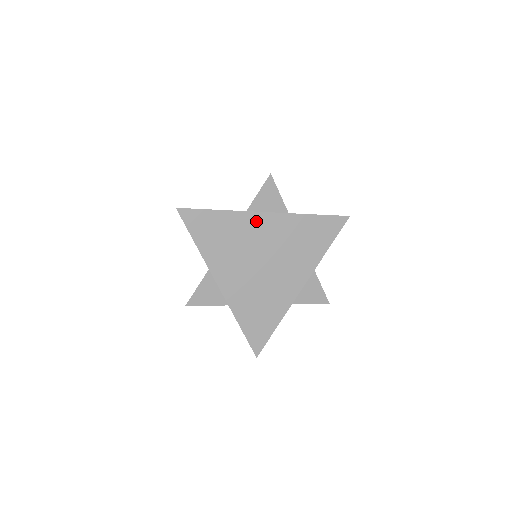
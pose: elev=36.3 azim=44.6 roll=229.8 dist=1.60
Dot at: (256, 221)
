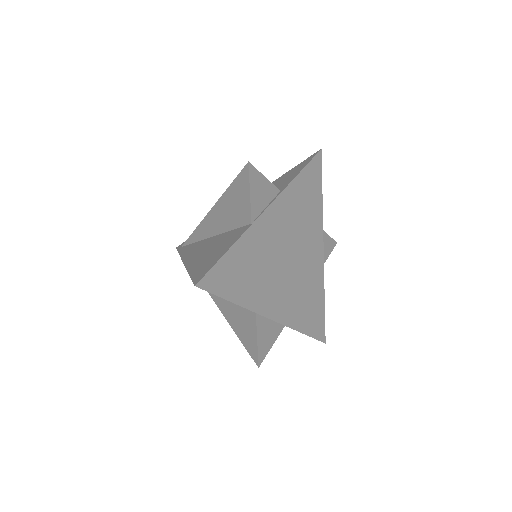
Dot at: (265, 225)
